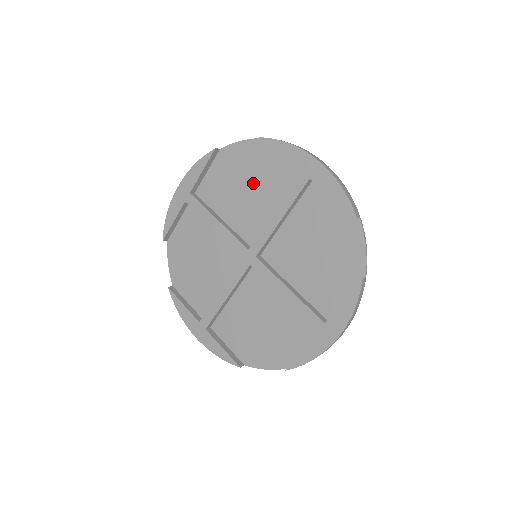
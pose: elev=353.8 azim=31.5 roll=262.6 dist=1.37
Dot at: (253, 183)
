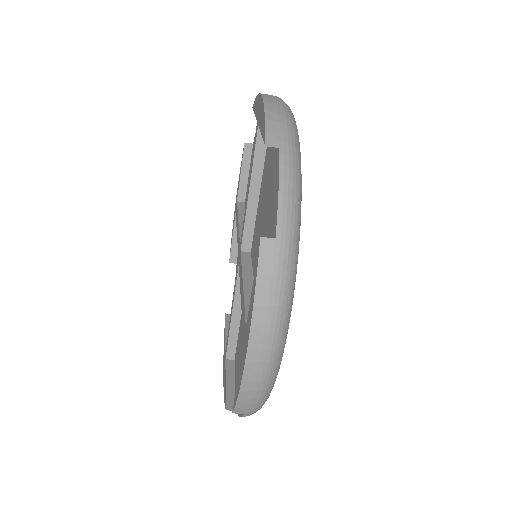
Dot at: occluded
